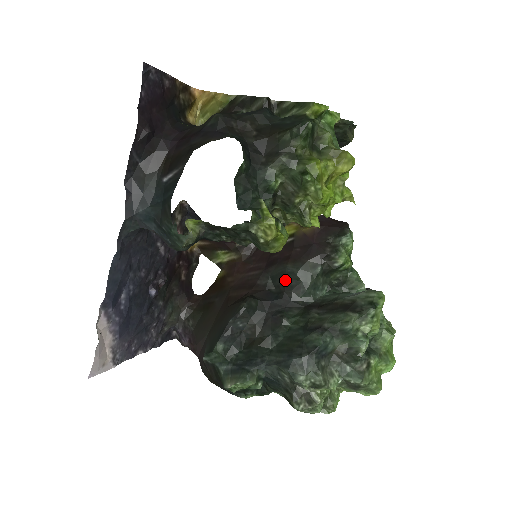
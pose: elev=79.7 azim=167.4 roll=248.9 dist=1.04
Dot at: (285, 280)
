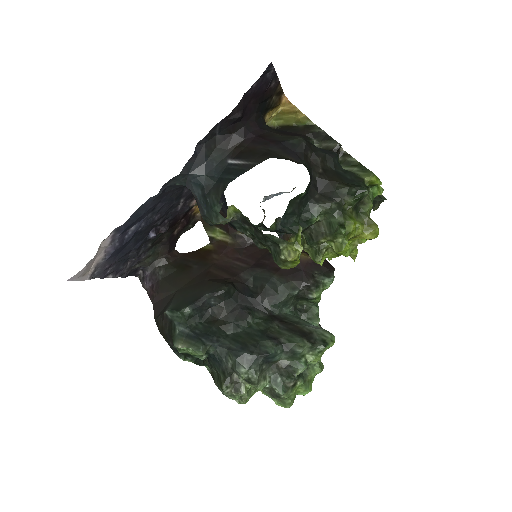
Dot at: (266, 286)
